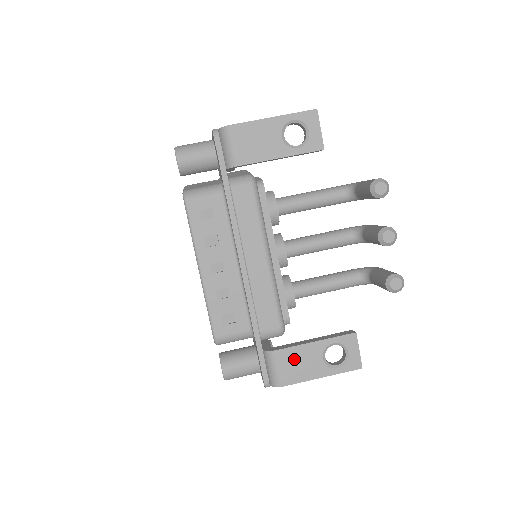
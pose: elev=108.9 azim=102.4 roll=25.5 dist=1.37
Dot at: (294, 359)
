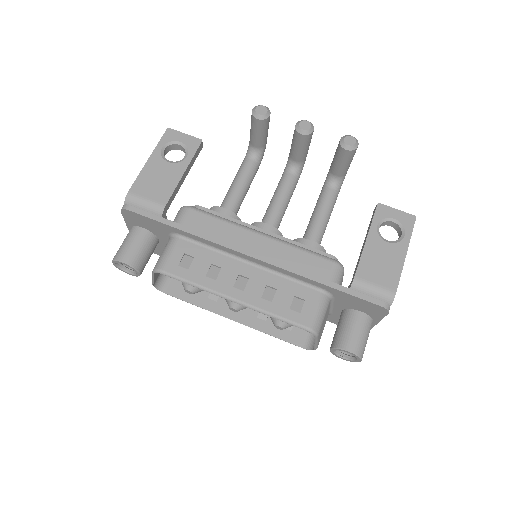
Dot at: (373, 266)
